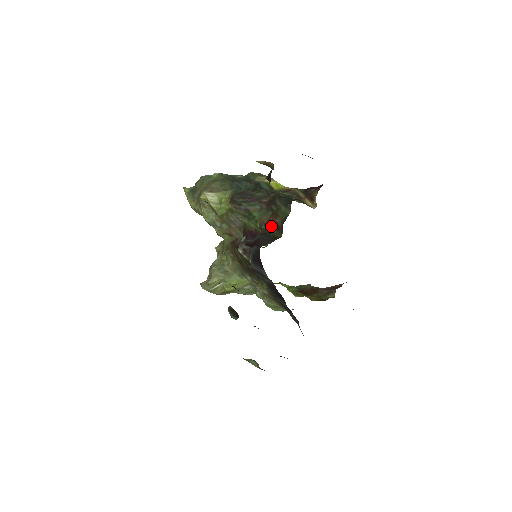
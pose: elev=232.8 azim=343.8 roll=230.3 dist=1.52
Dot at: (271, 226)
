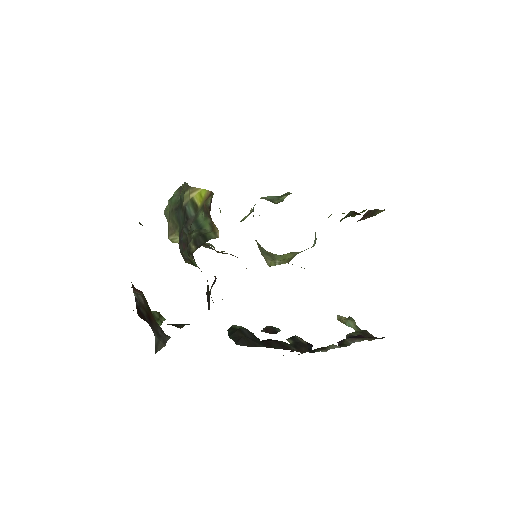
Dot at: occluded
